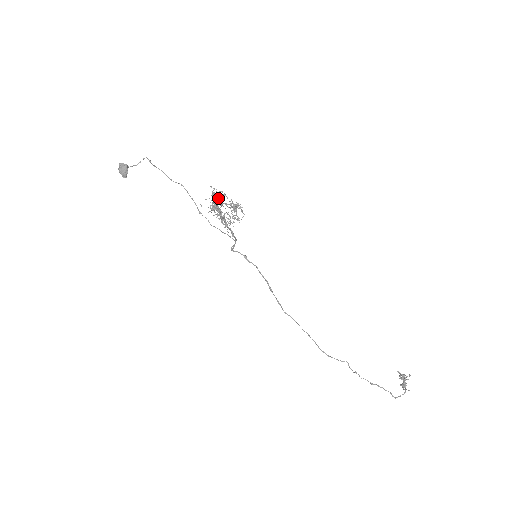
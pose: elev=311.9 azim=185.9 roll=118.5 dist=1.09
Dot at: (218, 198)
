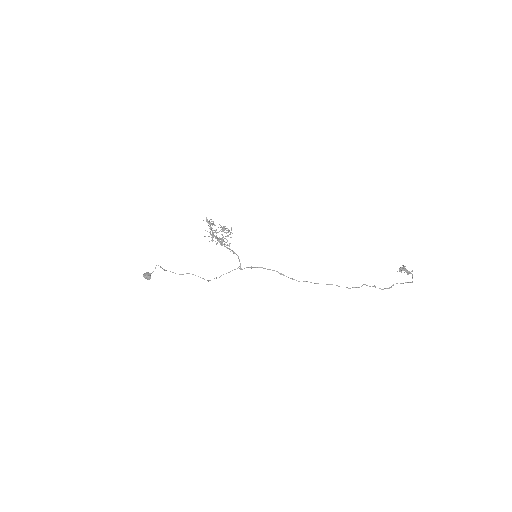
Dot at: (211, 224)
